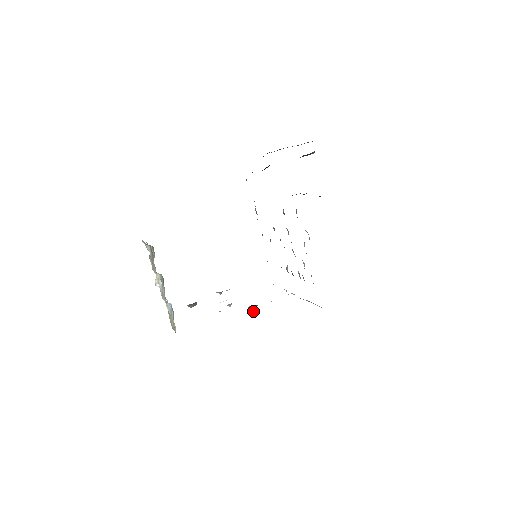
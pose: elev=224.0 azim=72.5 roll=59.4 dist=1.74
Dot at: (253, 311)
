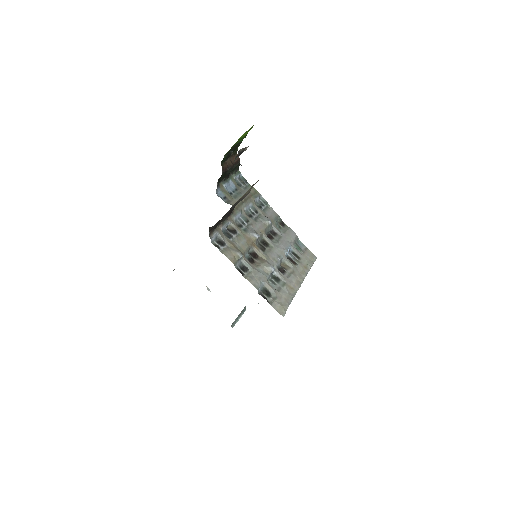
Dot at: occluded
